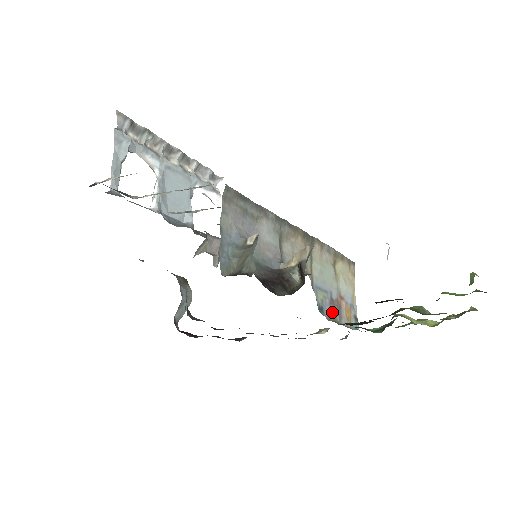
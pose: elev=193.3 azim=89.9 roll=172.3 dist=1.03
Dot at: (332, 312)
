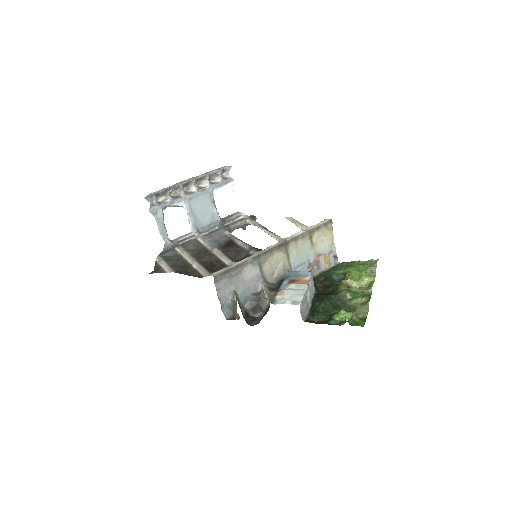
Dot at: (311, 271)
